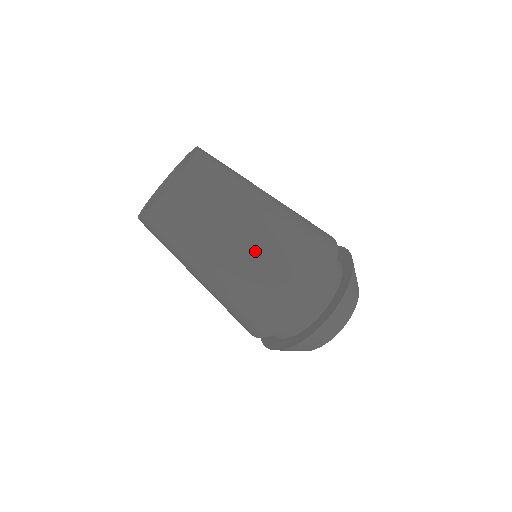
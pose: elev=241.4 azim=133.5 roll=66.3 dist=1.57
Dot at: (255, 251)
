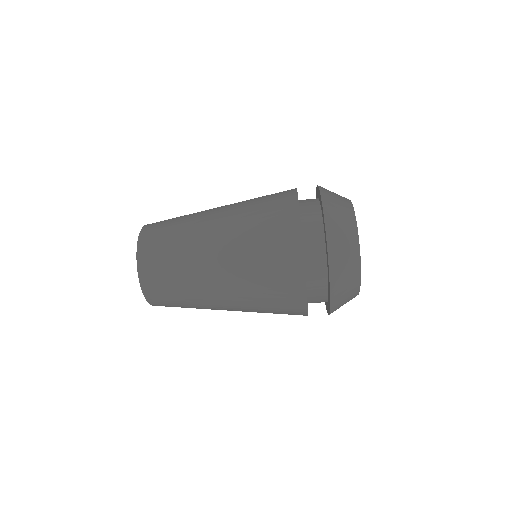
Dot at: (228, 275)
